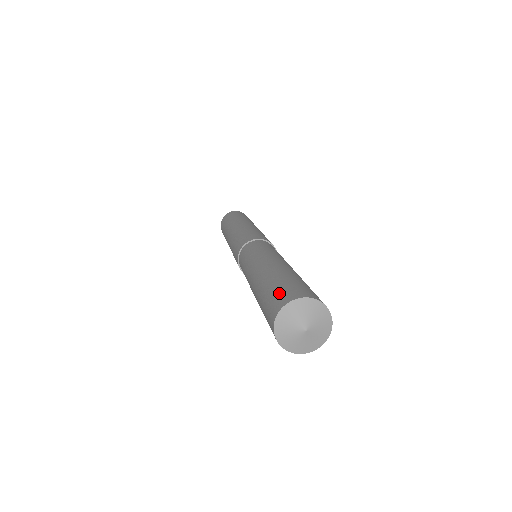
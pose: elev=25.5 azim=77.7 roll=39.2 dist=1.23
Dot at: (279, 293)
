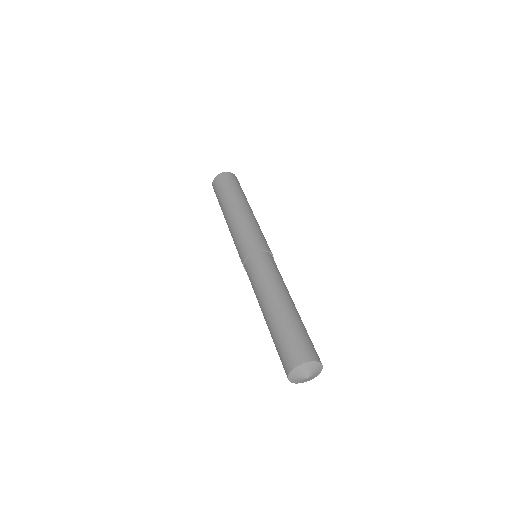
Dot at: (293, 349)
